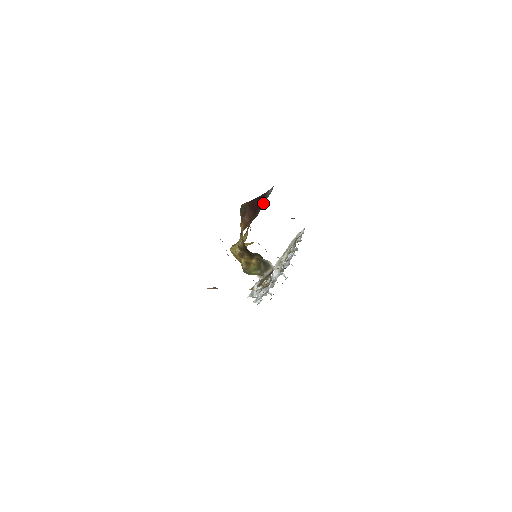
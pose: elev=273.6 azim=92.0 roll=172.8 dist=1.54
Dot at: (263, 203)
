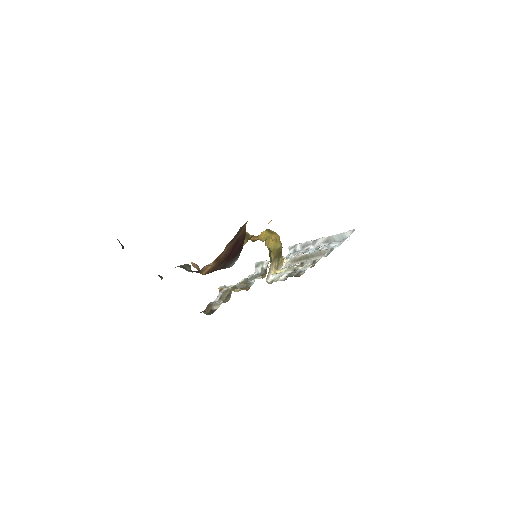
Dot at: (227, 263)
